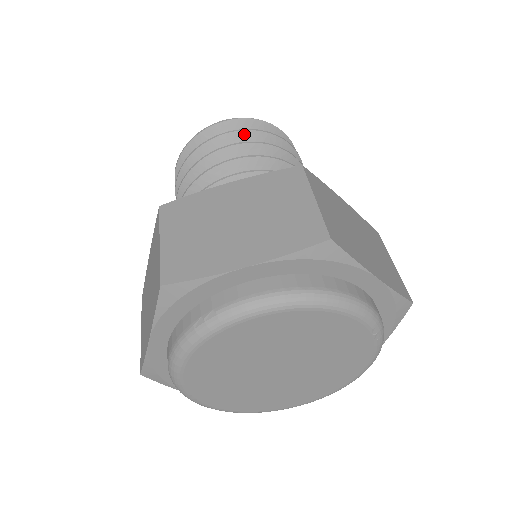
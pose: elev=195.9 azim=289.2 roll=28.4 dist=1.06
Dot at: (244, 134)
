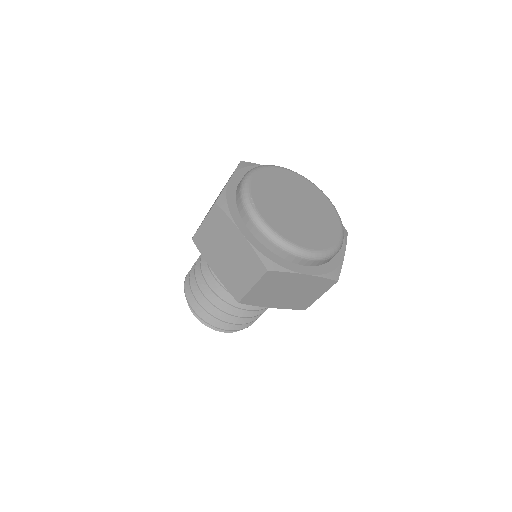
Dot at: occluded
